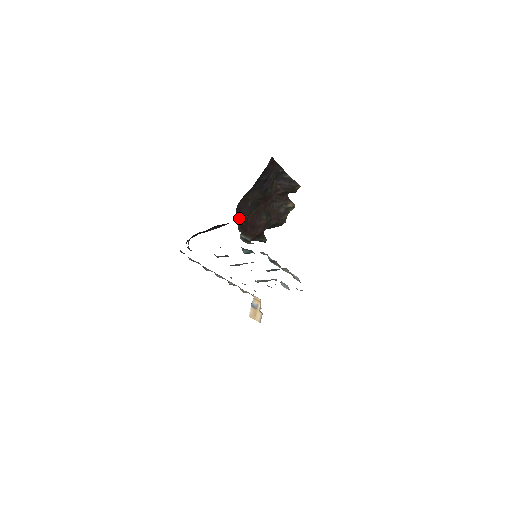
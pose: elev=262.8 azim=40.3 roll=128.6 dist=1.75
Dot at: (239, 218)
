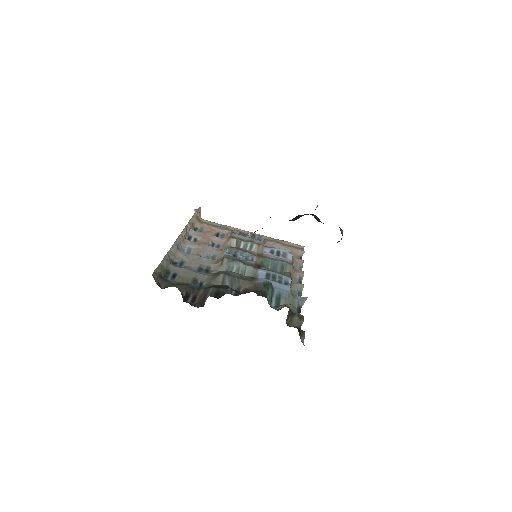
Dot at: occluded
